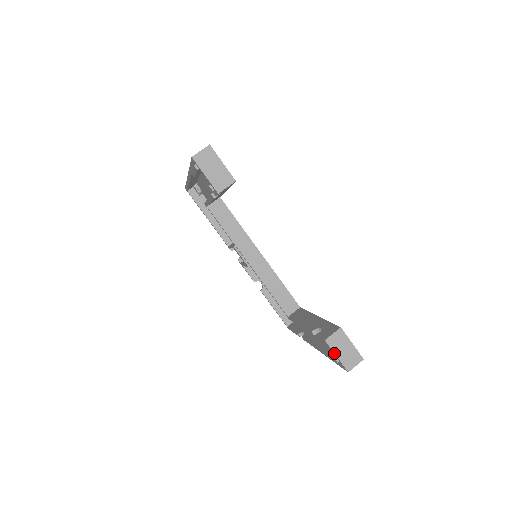
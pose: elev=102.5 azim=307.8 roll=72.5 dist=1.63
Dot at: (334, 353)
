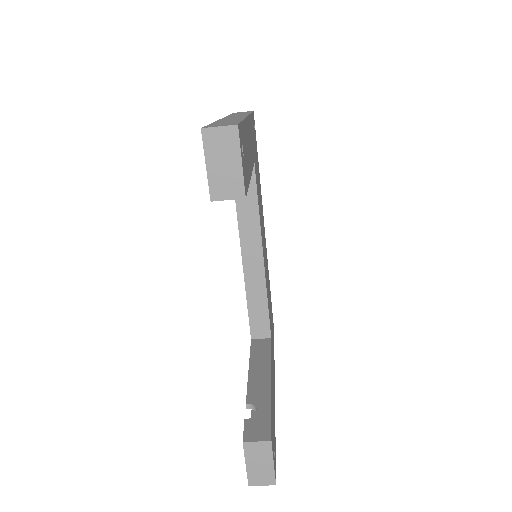
Dot at: (245, 460)
